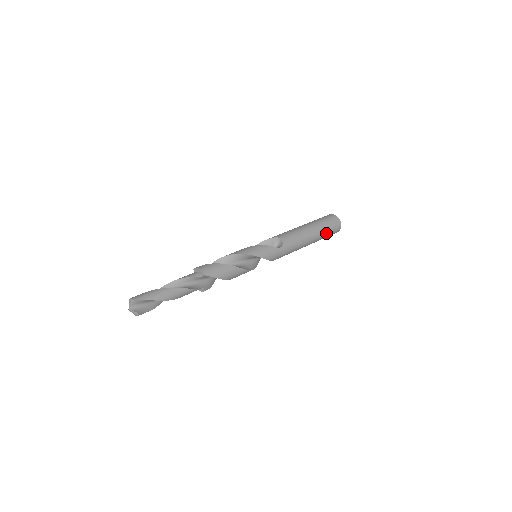
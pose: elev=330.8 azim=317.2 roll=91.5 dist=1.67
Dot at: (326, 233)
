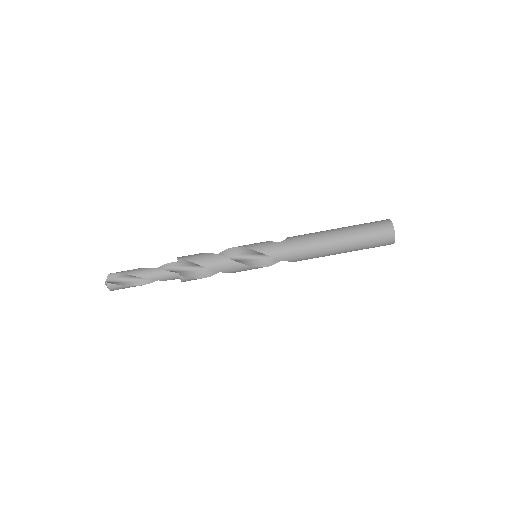
Dot at: (364, 233)
